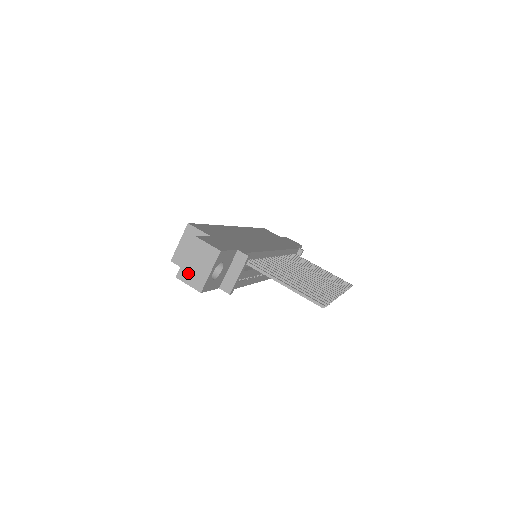
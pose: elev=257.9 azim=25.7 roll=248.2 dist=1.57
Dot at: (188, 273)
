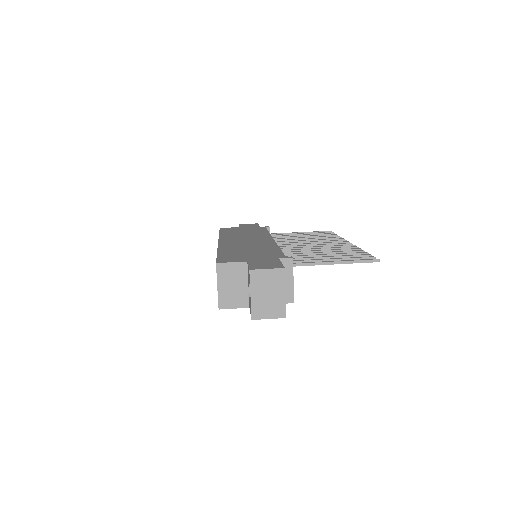
Dot at: (262, 308)
